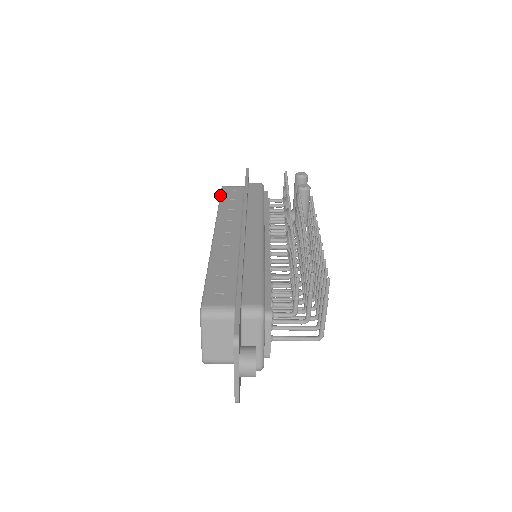
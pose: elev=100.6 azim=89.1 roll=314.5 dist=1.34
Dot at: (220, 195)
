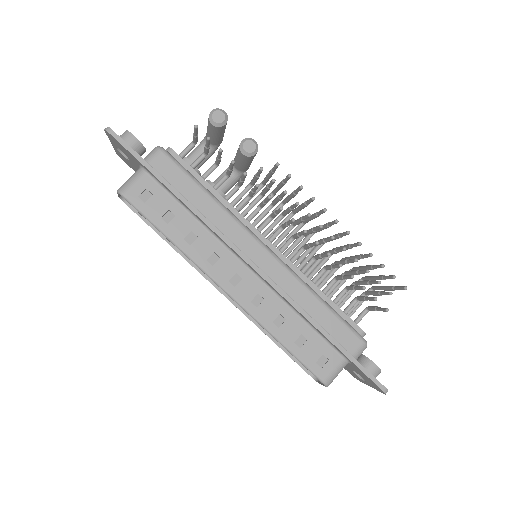
Dot at: occluded
